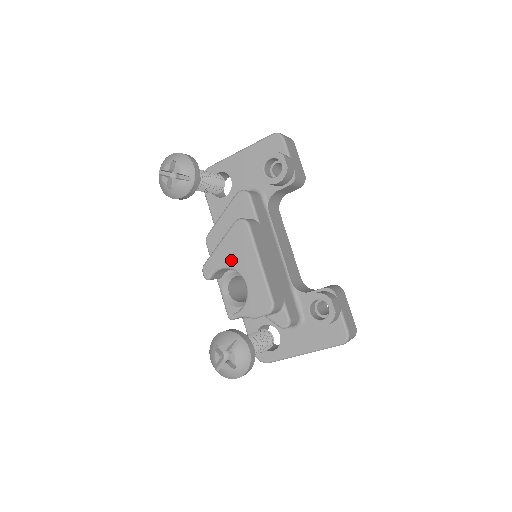
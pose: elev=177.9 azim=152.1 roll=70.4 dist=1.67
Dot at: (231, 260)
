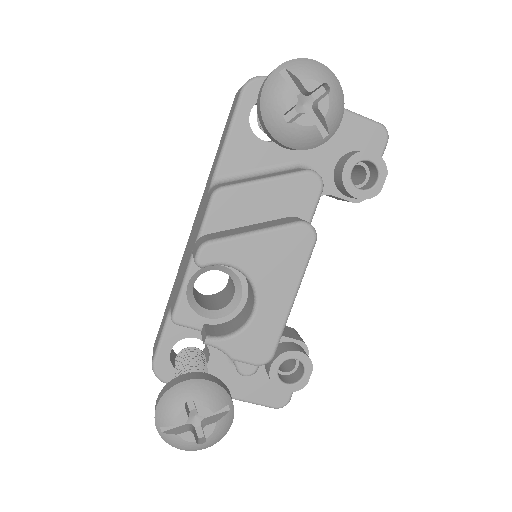
Dot at: (258, 267)
